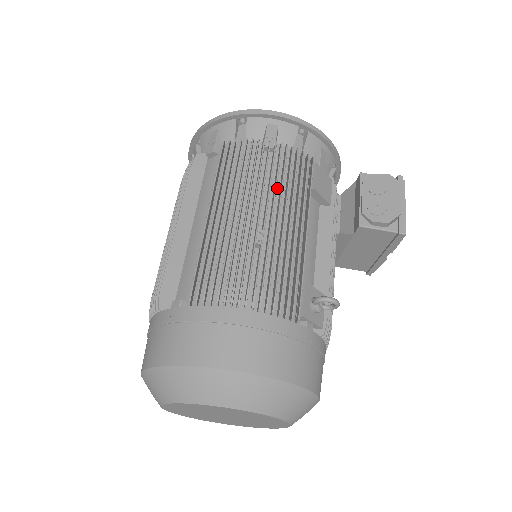
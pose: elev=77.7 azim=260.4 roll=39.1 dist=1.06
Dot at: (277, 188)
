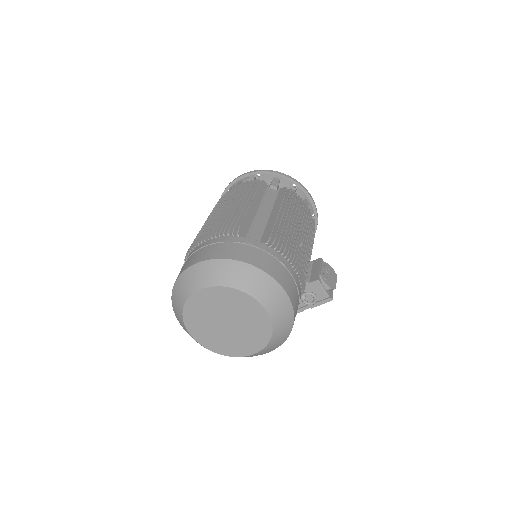
Dot at: occluded
